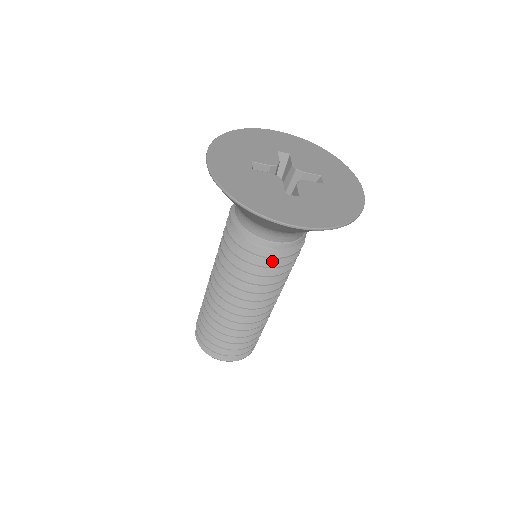
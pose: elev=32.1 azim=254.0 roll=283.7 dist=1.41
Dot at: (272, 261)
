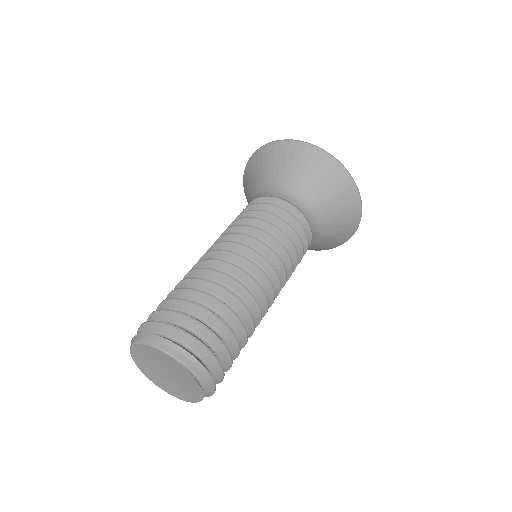
Dot at: occluded
